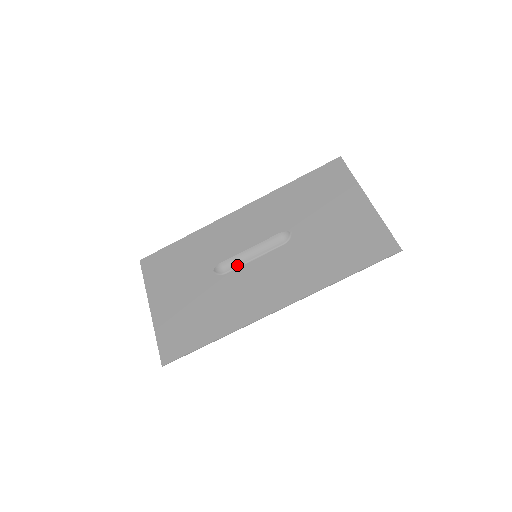
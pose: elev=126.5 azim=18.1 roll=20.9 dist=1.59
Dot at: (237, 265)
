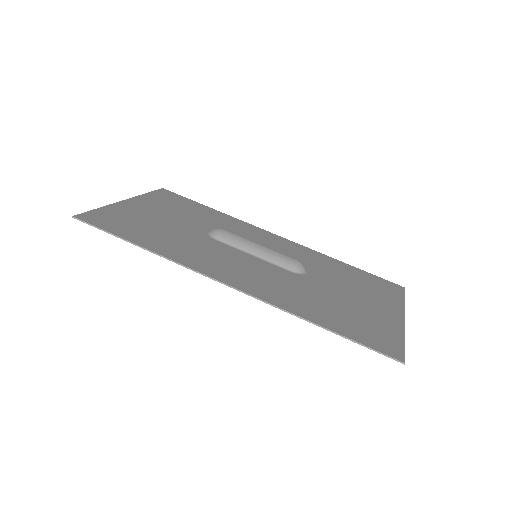
Dot at: (233, 244)
